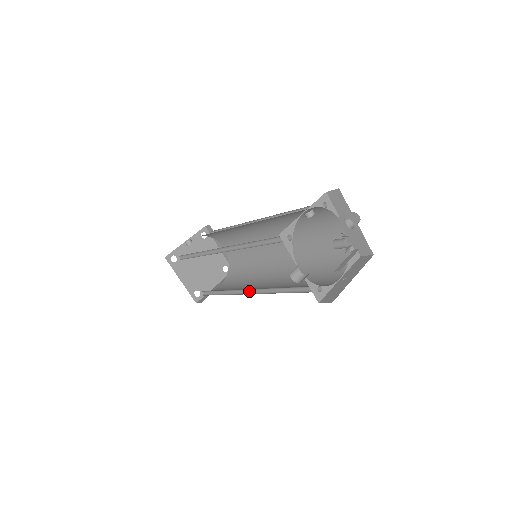
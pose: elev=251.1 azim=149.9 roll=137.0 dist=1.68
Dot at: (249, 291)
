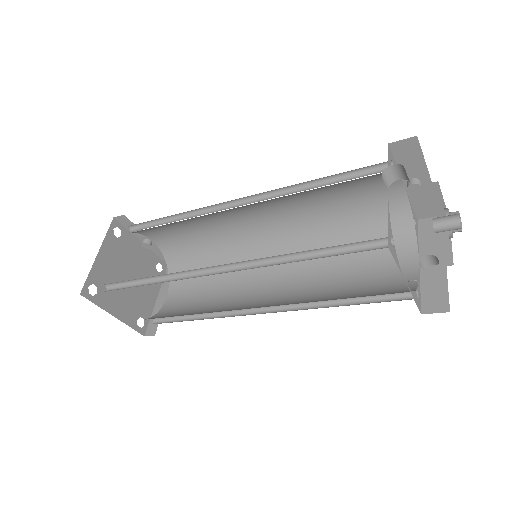
Dot at: (216, 273)
